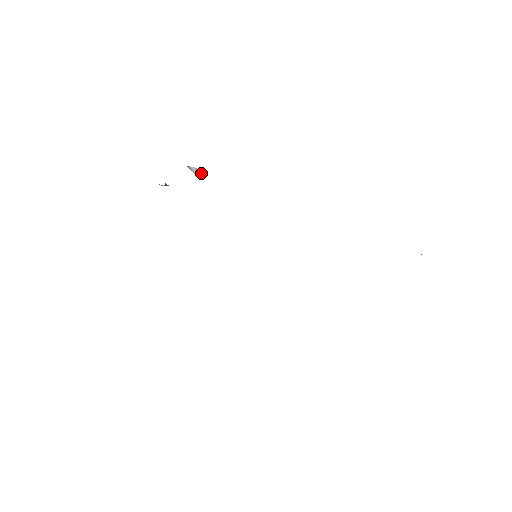
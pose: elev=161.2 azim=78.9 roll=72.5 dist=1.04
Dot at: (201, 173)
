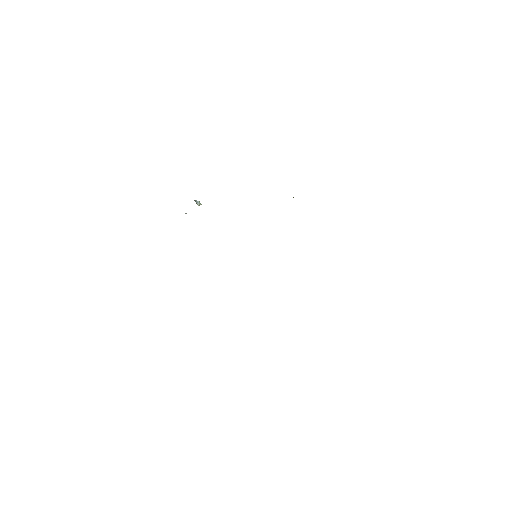
Dot at: occluded
